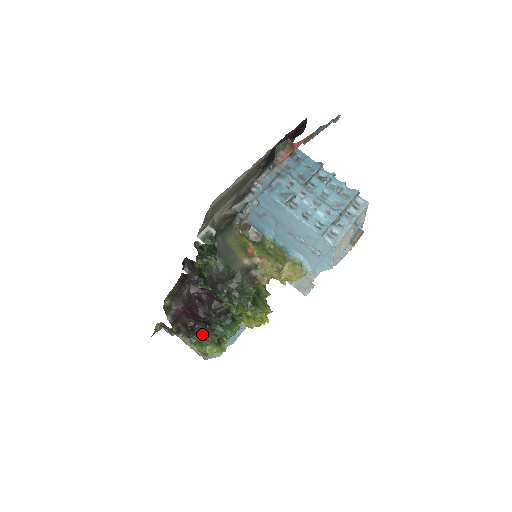
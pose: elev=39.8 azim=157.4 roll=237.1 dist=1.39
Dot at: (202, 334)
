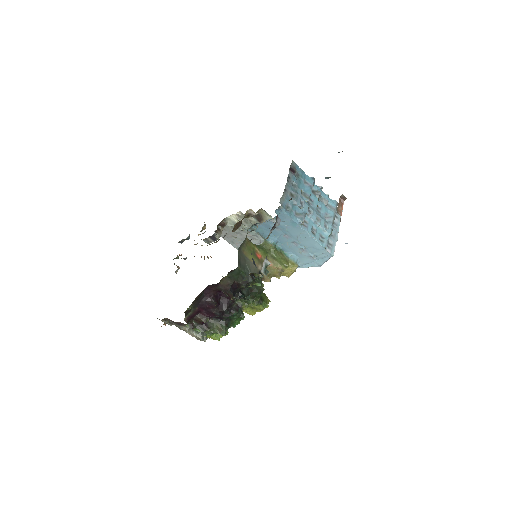
Dot at: (215, 327)
